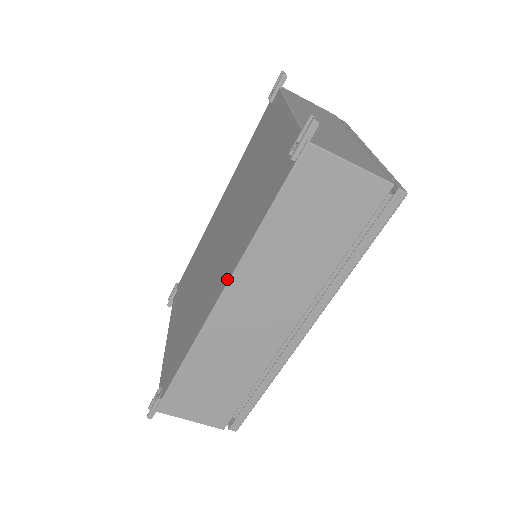
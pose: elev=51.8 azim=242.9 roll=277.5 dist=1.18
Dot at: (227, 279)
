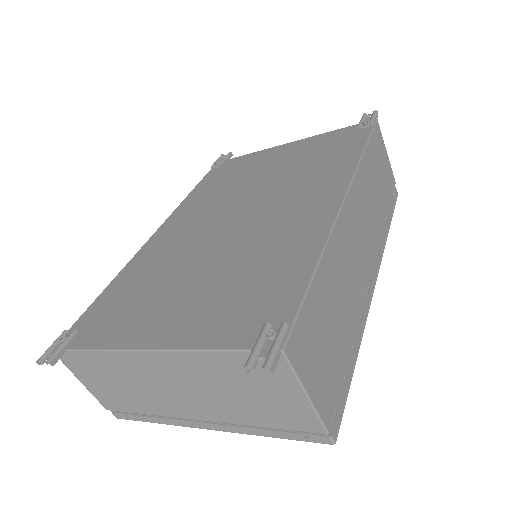
Dot at: (345, 185)
